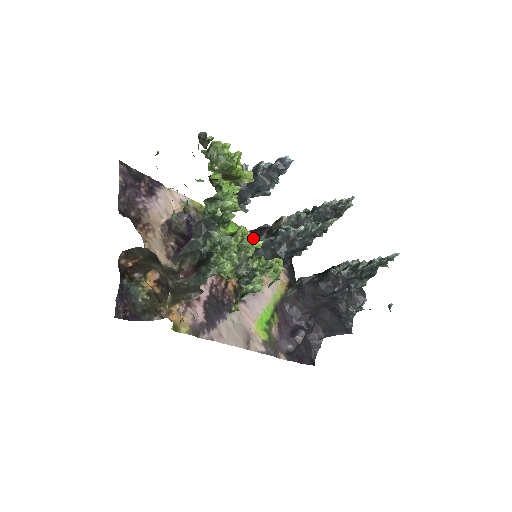
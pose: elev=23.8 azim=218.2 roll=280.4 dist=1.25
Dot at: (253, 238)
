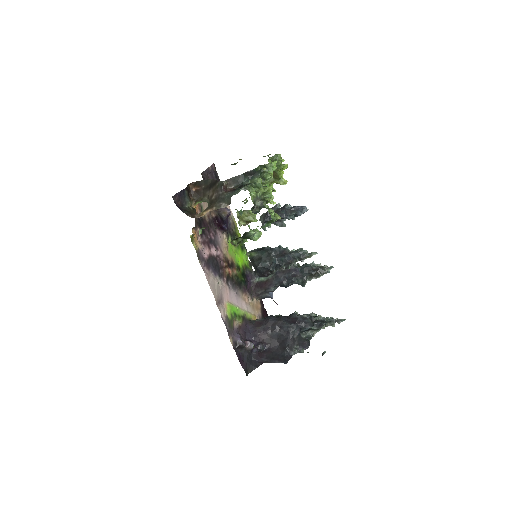
Dot at: occluded
